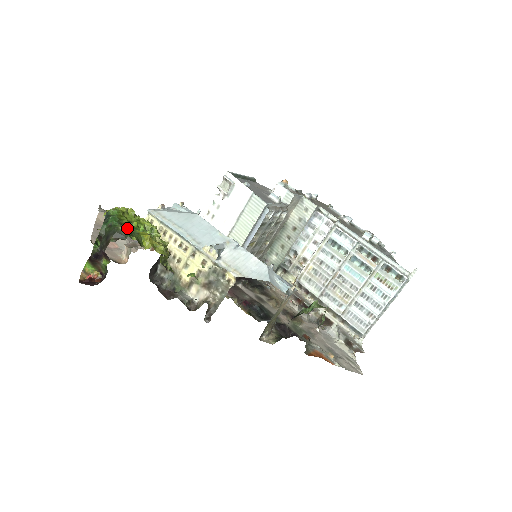
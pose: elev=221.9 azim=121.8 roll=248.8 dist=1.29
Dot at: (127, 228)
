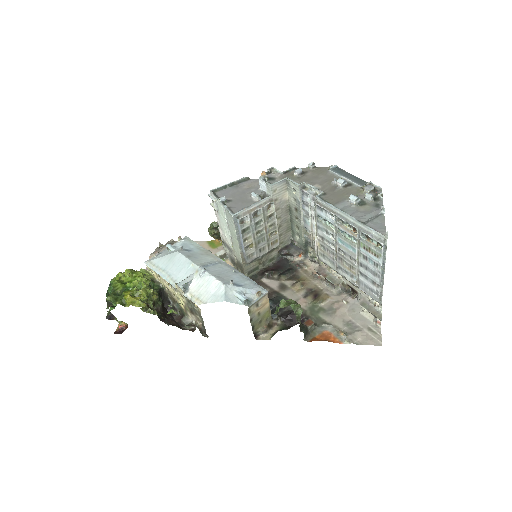
Dot at: (112, 297)
